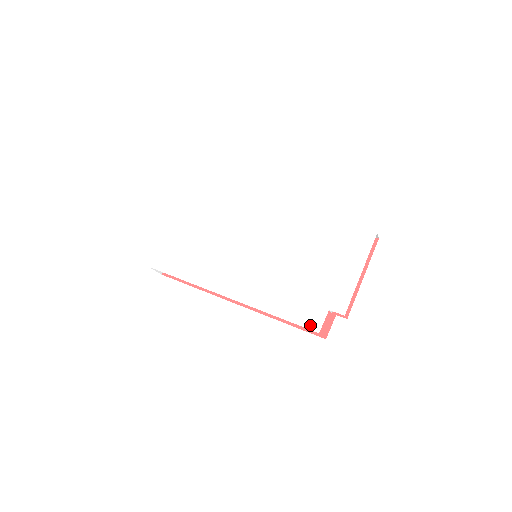
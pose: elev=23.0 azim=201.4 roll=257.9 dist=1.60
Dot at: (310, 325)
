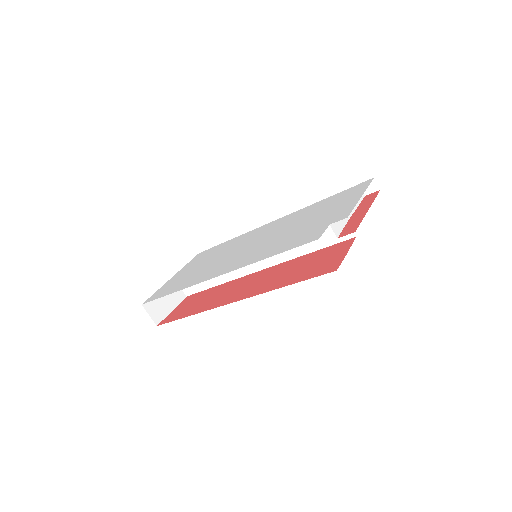
Dot at: (308, 241)
